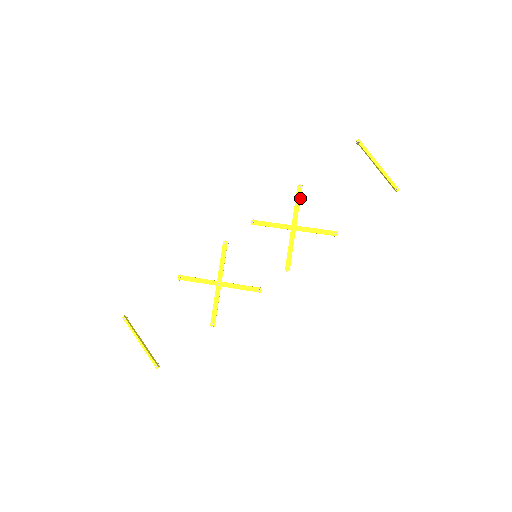
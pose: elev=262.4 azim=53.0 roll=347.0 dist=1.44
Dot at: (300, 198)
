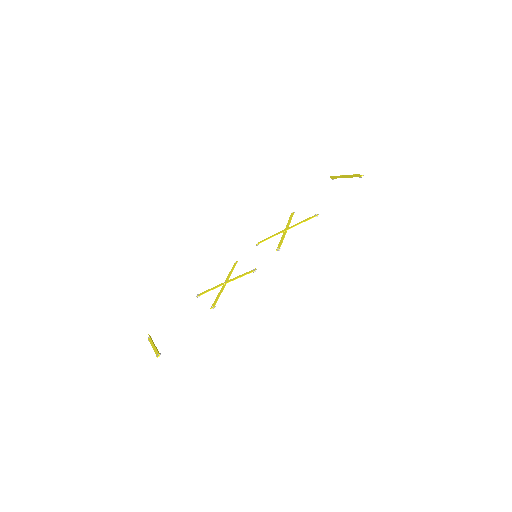
Dot at: occluded
